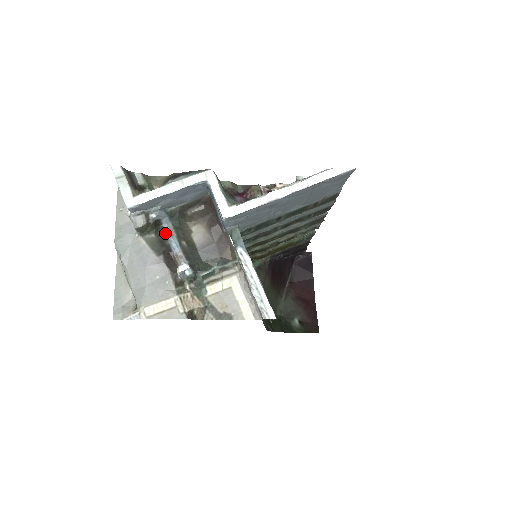
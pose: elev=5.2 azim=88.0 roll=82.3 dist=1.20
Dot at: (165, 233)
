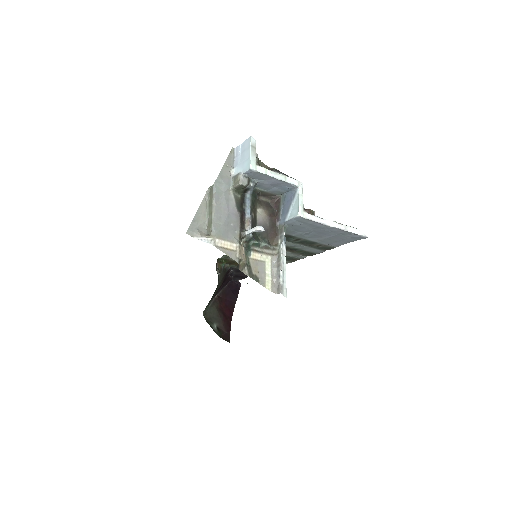
Dot at: (246, 200)
